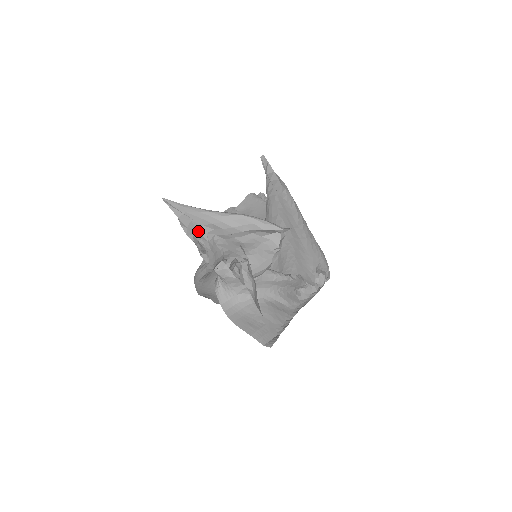
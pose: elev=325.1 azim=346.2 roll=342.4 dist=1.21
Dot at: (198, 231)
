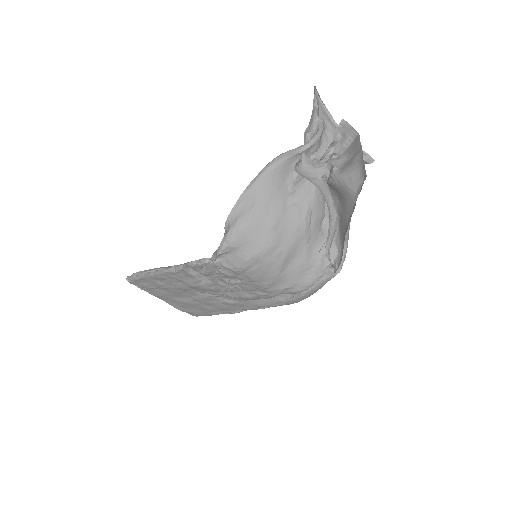
Dot at: (318, 118)
